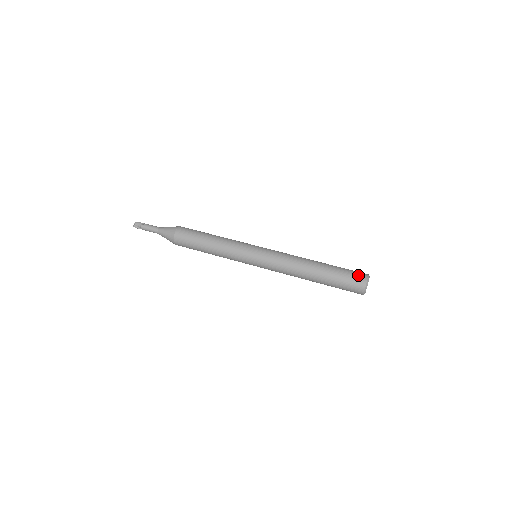
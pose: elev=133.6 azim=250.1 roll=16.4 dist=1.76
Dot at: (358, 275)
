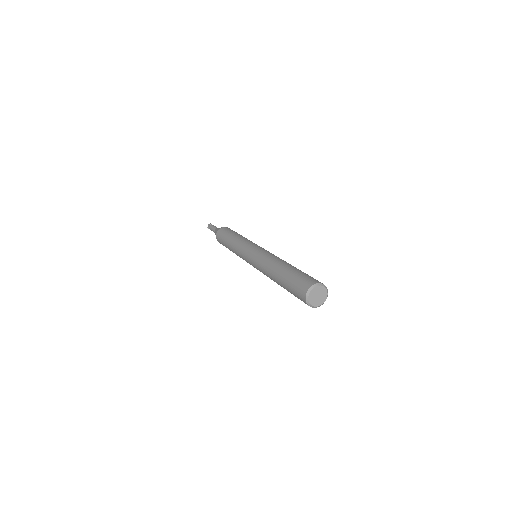
Dot at: (304, 283)
